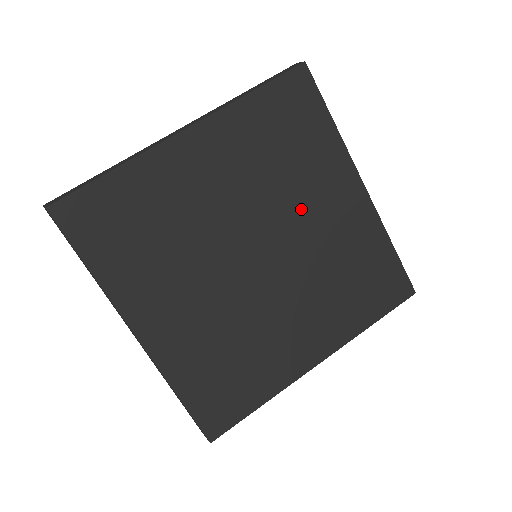
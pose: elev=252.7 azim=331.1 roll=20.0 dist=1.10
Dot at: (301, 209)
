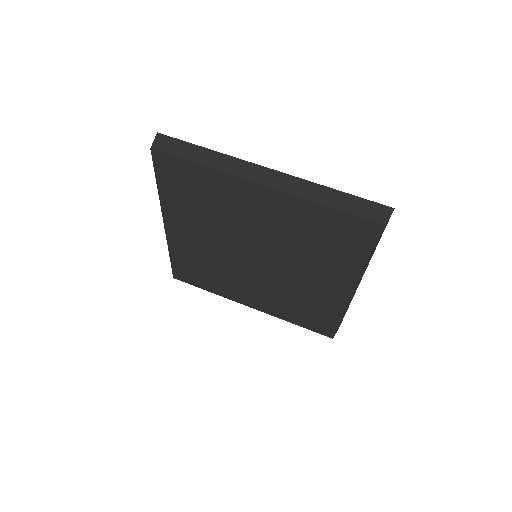
Dot at: (302, 267)
